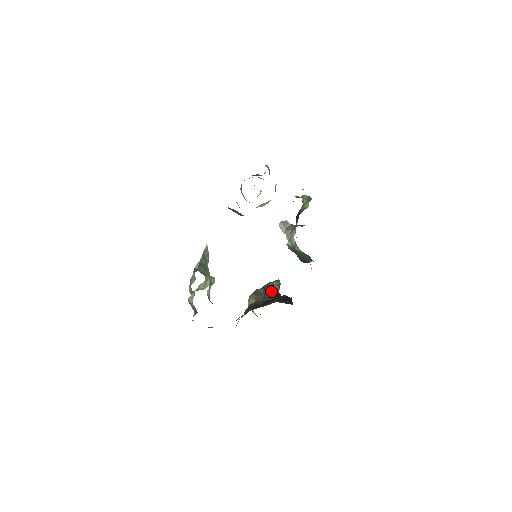
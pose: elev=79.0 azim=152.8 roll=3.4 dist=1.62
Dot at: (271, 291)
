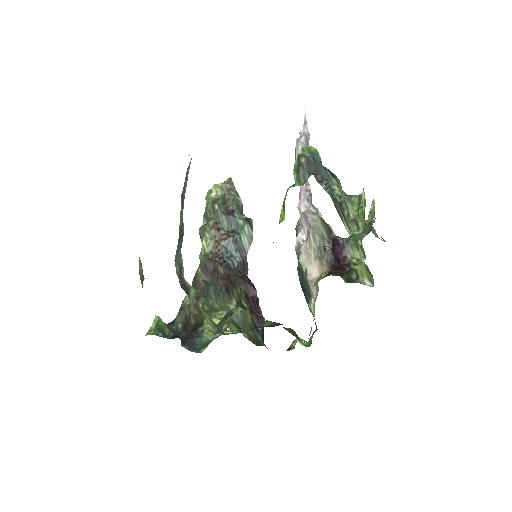
Dot at: (238, 244)
